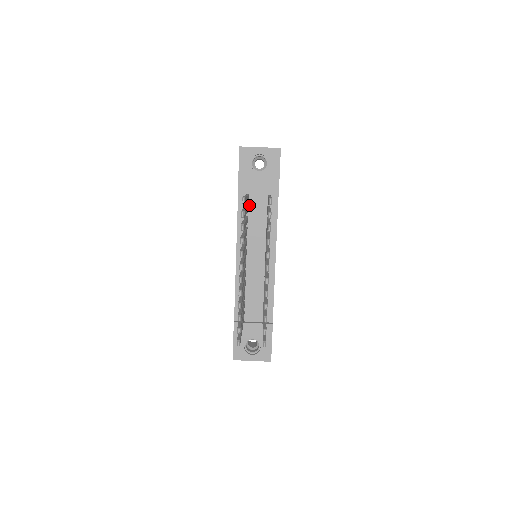
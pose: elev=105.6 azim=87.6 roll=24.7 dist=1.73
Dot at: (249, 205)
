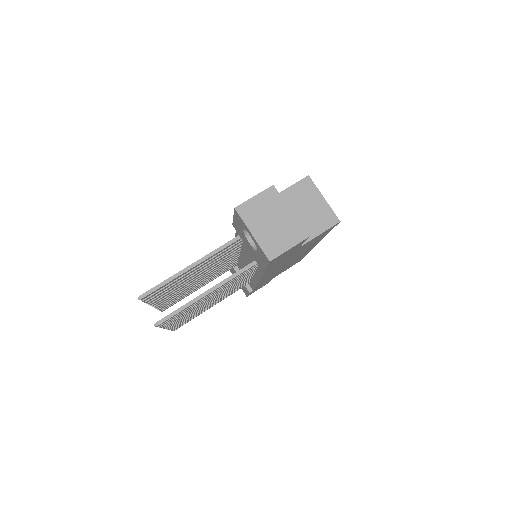
Dot at: occluded
